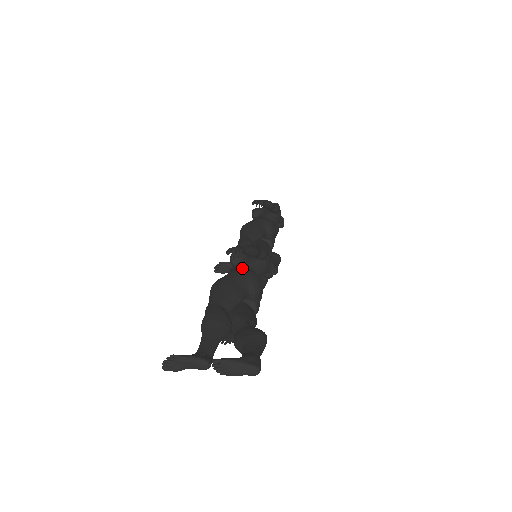
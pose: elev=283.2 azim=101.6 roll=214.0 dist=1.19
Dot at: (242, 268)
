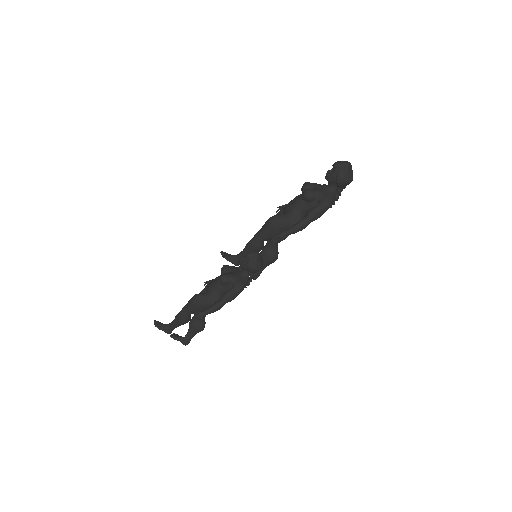
Dot at: (214, 299)
